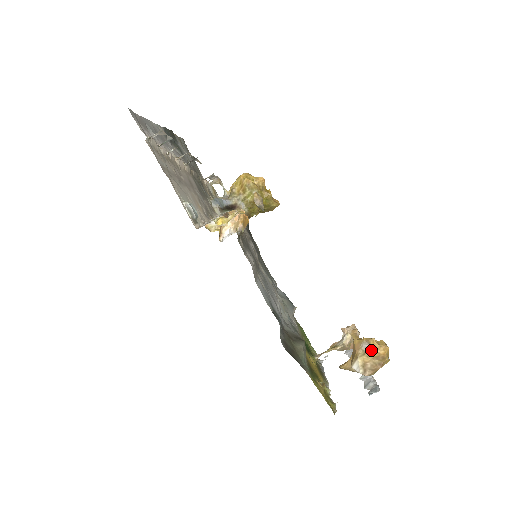
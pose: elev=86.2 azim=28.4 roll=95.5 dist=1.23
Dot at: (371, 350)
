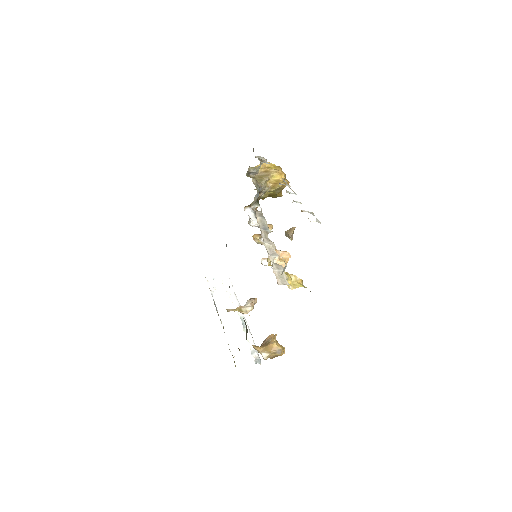
Dot at: (279, 354)
